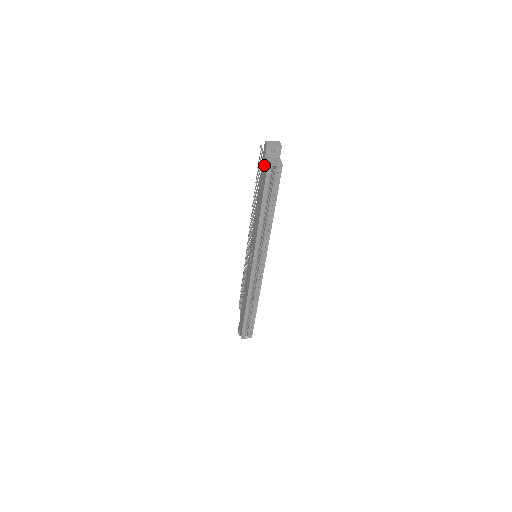
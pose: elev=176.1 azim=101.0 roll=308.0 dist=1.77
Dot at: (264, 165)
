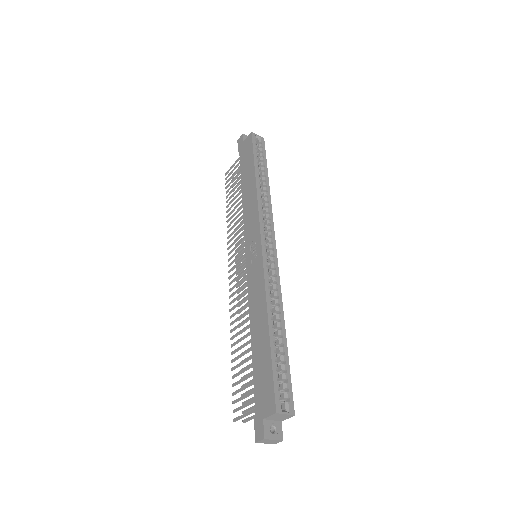
Dot at: (245, 145)
